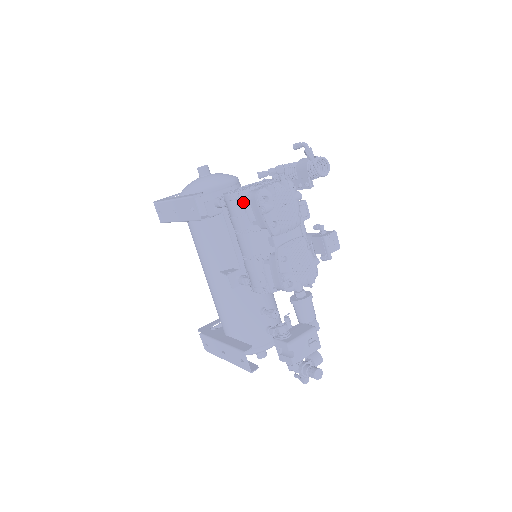
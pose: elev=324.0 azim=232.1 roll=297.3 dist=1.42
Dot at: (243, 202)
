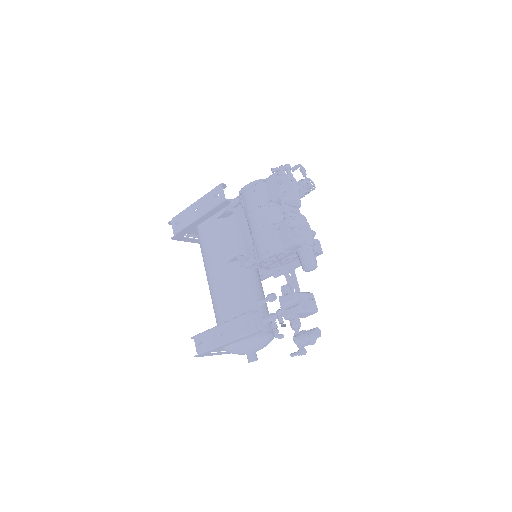
Dot at: (260, 187)
